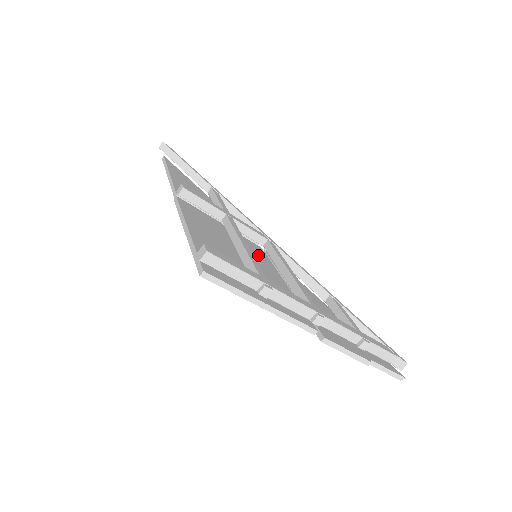
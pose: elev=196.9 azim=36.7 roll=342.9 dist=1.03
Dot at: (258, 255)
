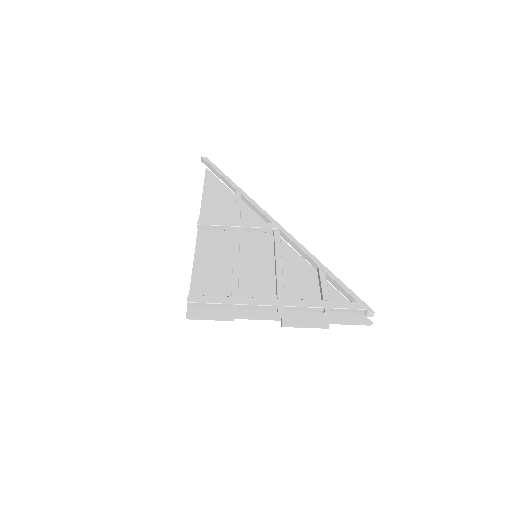
Dot at: (263, 249)
